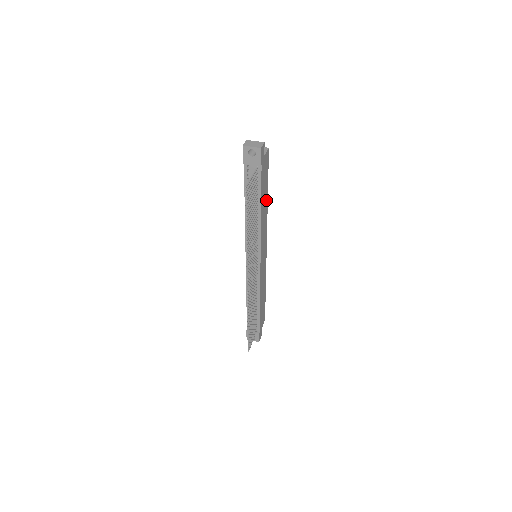
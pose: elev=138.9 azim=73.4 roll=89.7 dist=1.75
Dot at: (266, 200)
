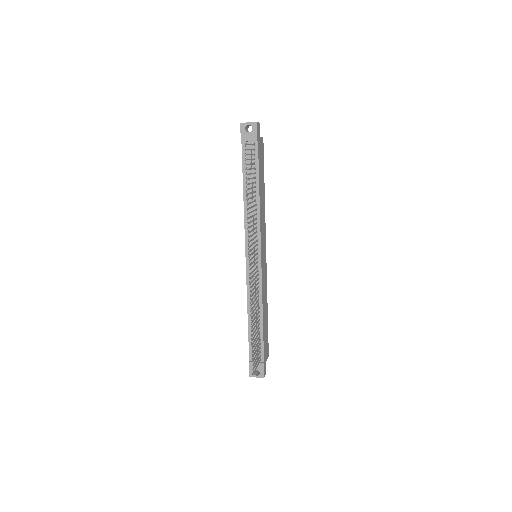
Dot at: (263, 192)
